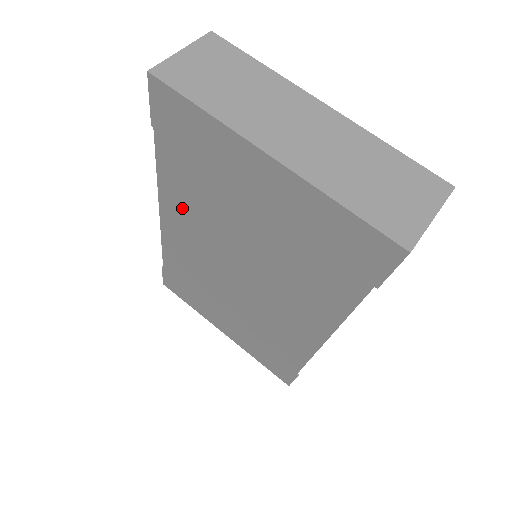
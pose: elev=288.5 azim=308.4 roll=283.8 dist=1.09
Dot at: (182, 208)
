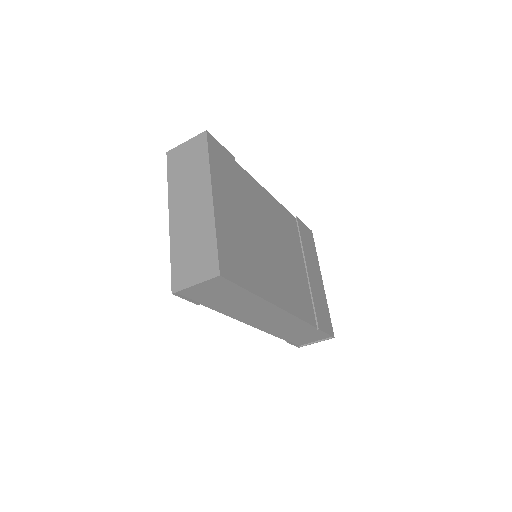
Dot at: occluded
